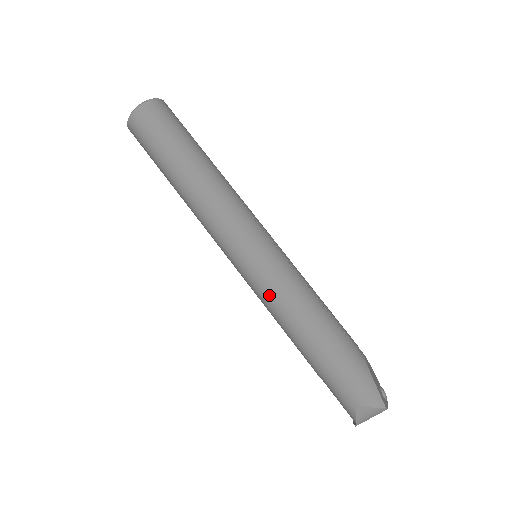
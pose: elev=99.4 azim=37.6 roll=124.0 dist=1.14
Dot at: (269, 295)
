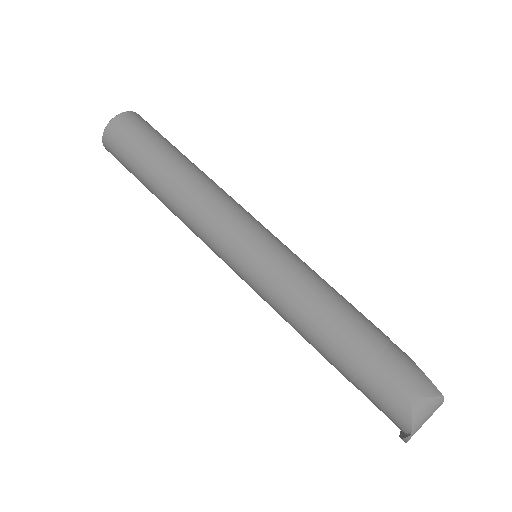
Dot at: (283, 284)
